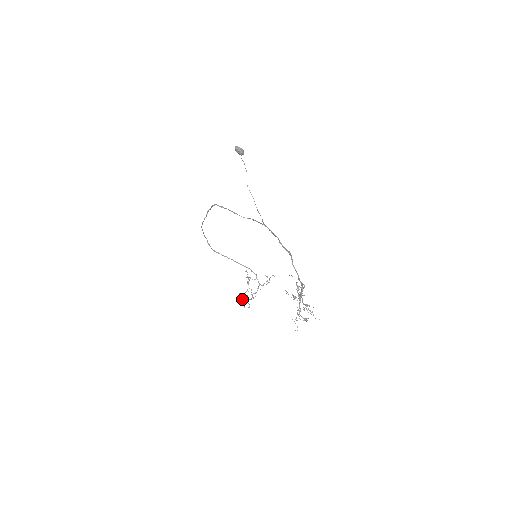
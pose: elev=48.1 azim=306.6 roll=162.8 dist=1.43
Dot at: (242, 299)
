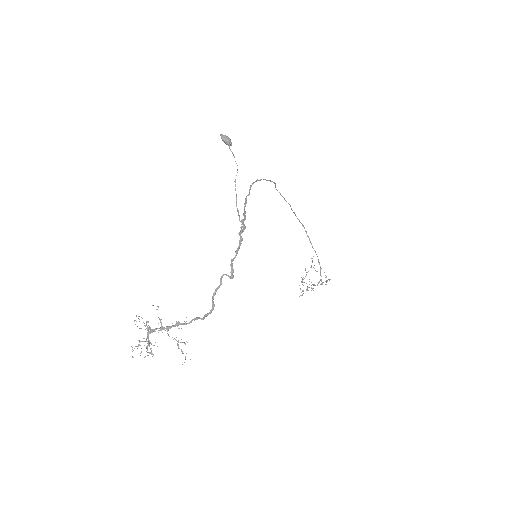
Dot at: occluded
